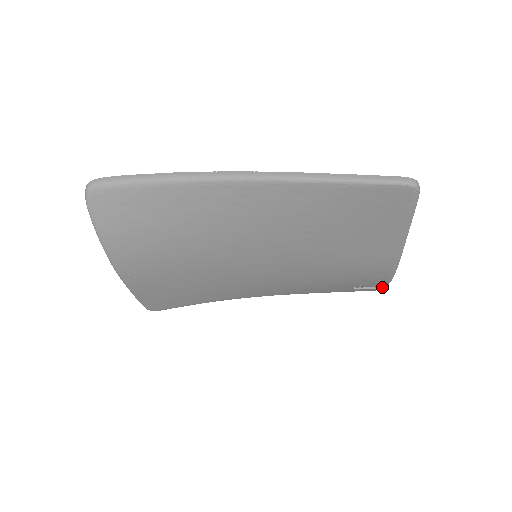
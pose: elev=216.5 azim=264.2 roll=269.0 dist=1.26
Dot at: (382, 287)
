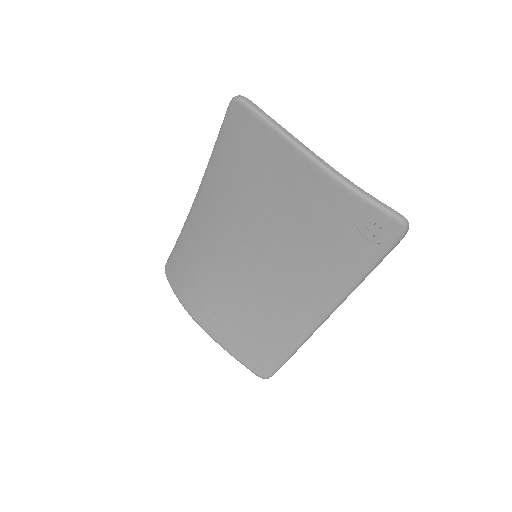
Dot at: (383, 215)
